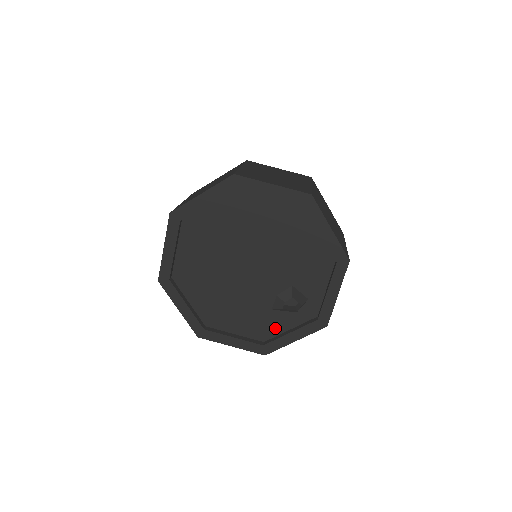
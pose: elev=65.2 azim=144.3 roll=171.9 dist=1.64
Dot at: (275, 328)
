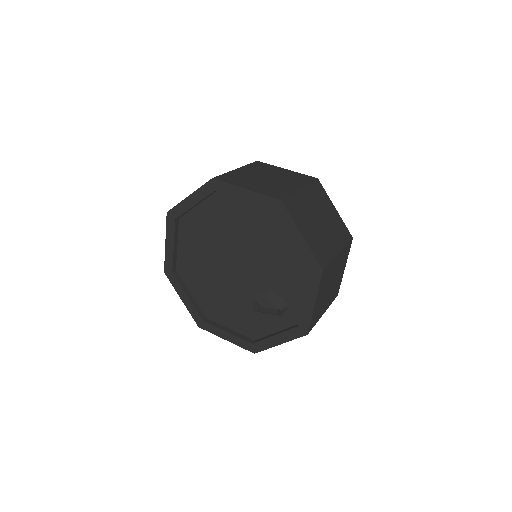
Dot at: (263, 329)
